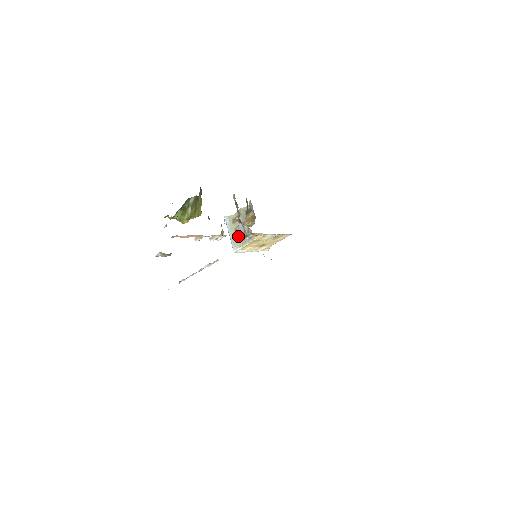
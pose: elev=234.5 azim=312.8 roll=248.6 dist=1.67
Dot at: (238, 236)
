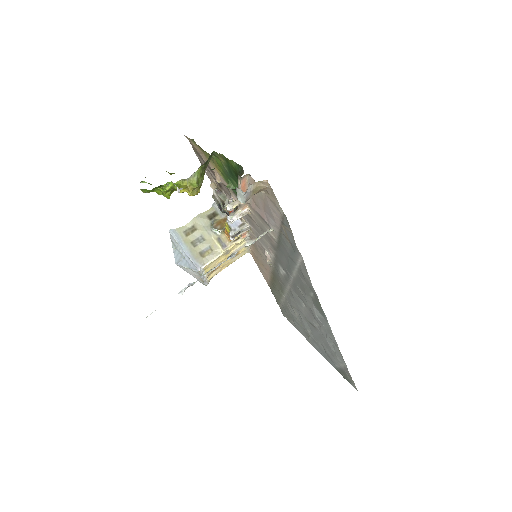
Dot at: (231, 231)
